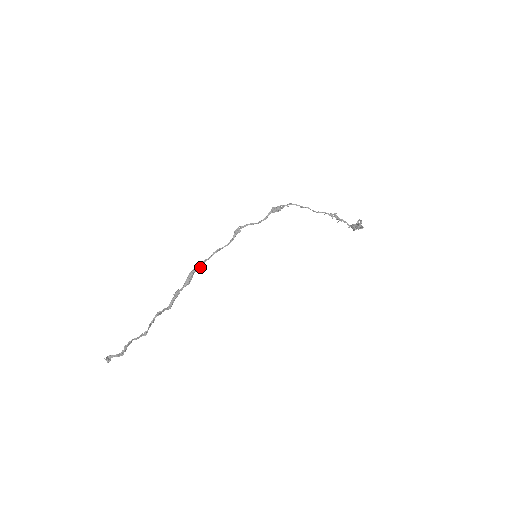
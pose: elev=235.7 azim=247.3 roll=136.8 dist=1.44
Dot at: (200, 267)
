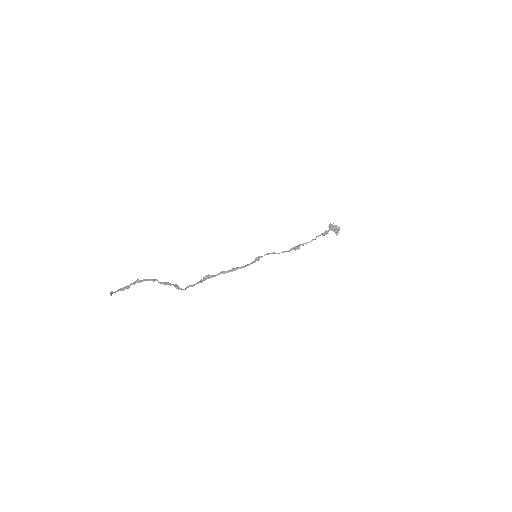
Dot at: occluded
